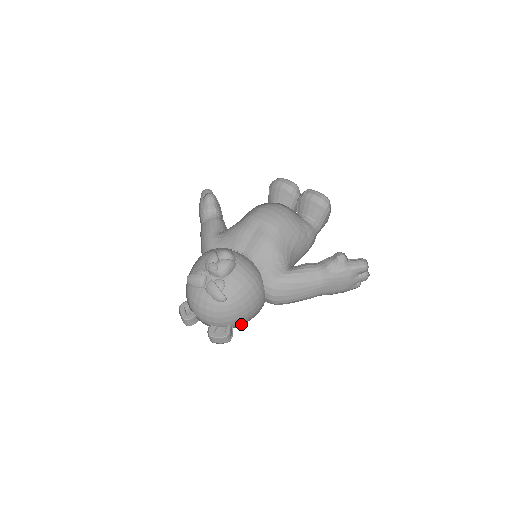
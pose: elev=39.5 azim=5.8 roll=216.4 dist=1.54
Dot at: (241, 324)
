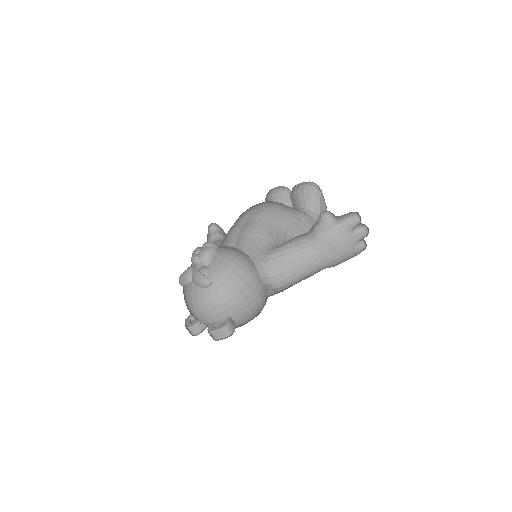
Dot at: (248, 320)
